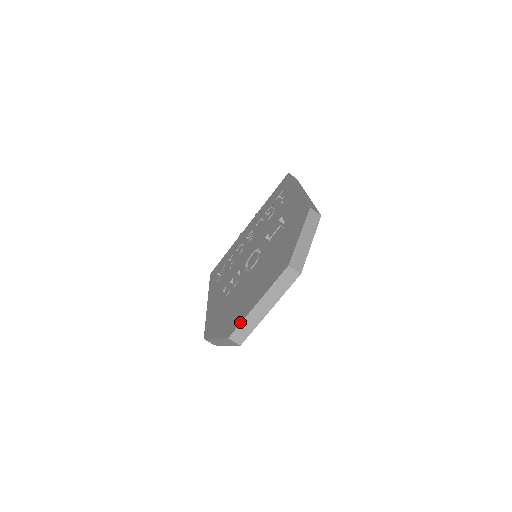
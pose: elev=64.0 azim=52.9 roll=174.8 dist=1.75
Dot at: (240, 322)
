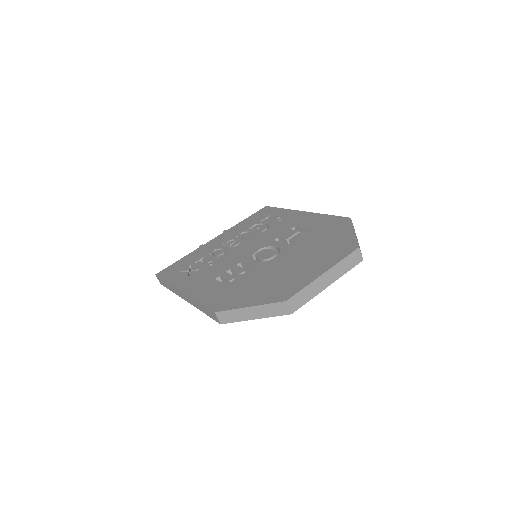
Dot at: (302, 288)
